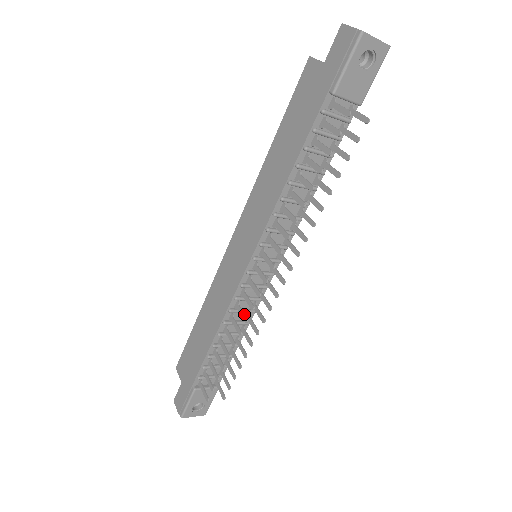
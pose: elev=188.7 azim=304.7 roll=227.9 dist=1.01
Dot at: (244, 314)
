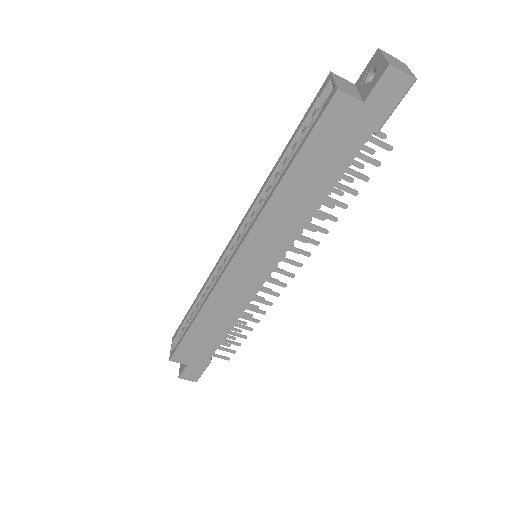
Dot at: (266, 301)
